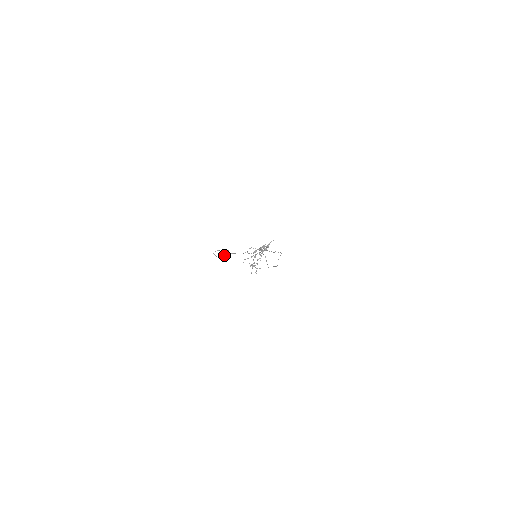
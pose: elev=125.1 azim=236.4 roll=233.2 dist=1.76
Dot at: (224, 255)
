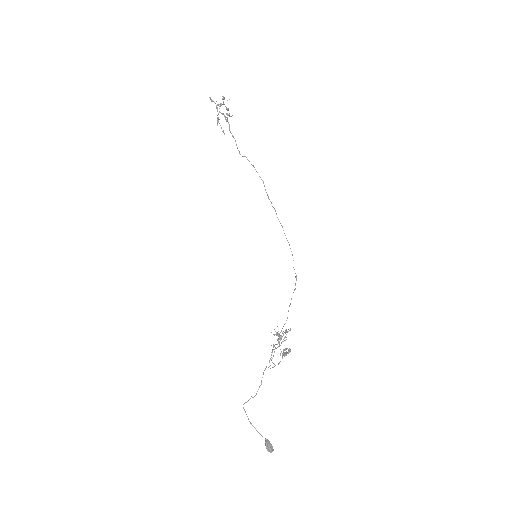
Dot at: (269, 449)
